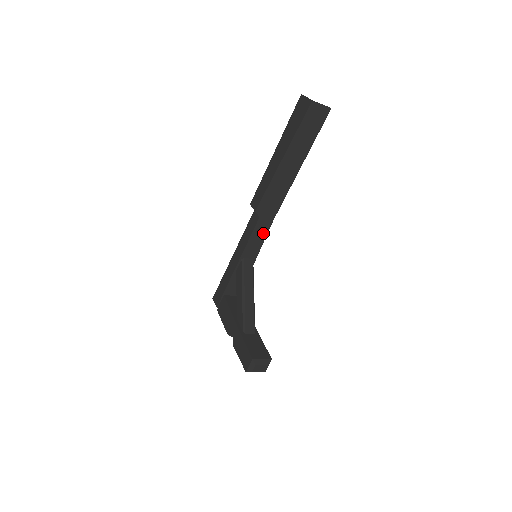
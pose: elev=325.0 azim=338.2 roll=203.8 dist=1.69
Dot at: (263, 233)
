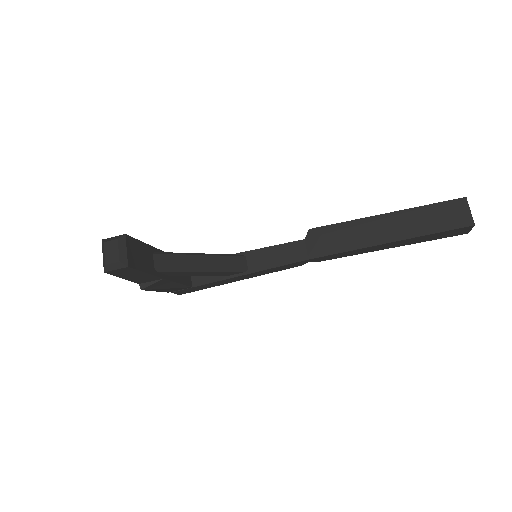
Dot at: (287, 259)
